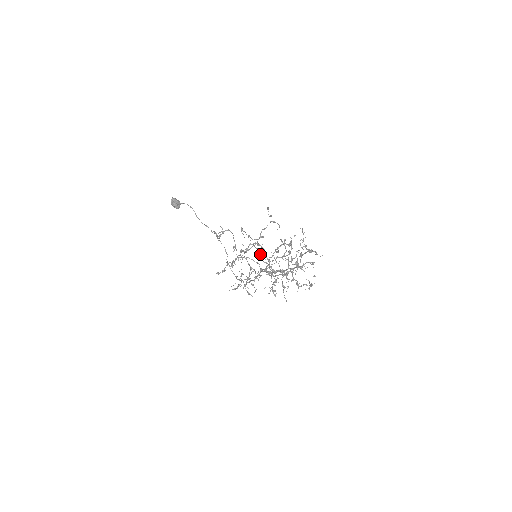
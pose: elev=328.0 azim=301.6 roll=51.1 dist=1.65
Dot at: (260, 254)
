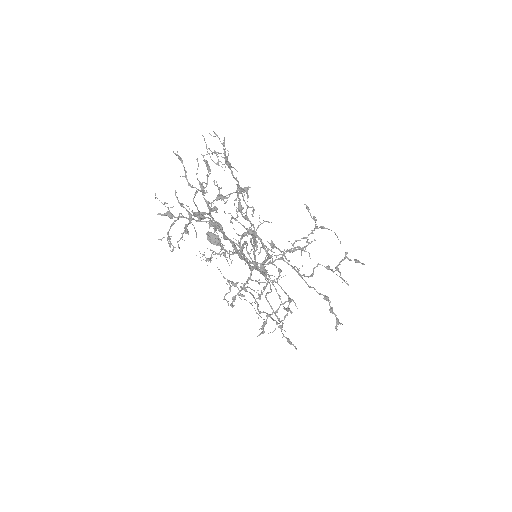
Dot at: (298, 274)
